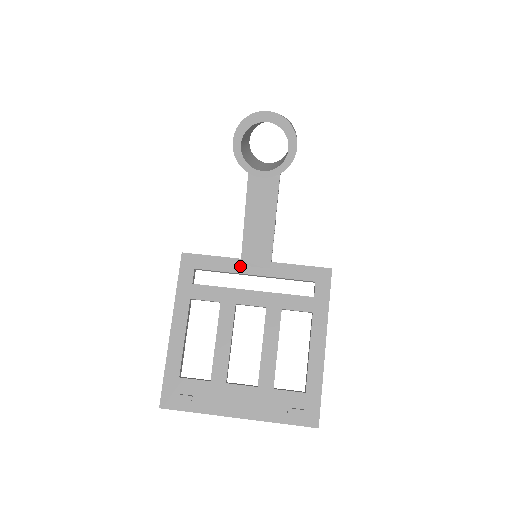
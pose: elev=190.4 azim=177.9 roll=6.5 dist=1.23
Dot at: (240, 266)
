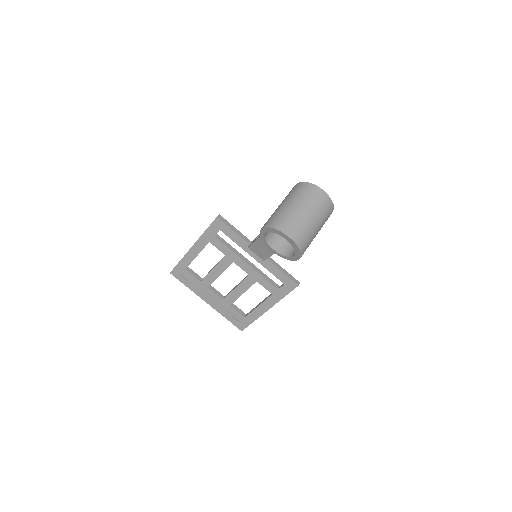
Dot at: (247, 248)
